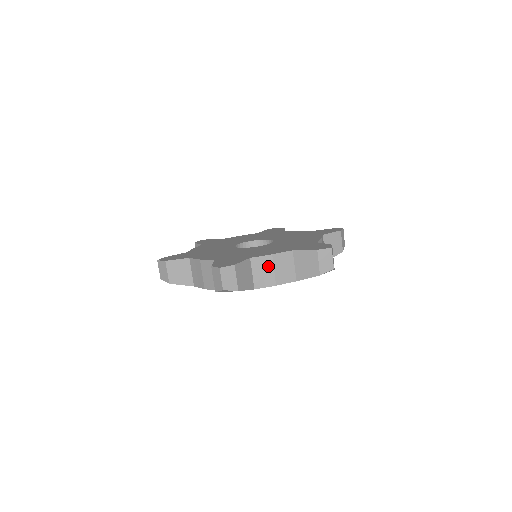
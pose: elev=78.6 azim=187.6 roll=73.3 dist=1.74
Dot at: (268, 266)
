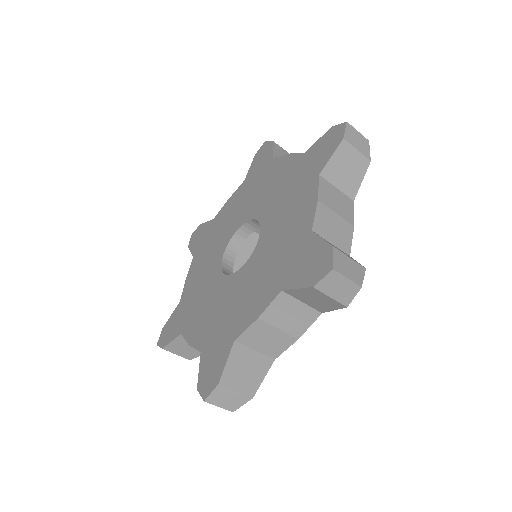
Dot at: (266, 331)
